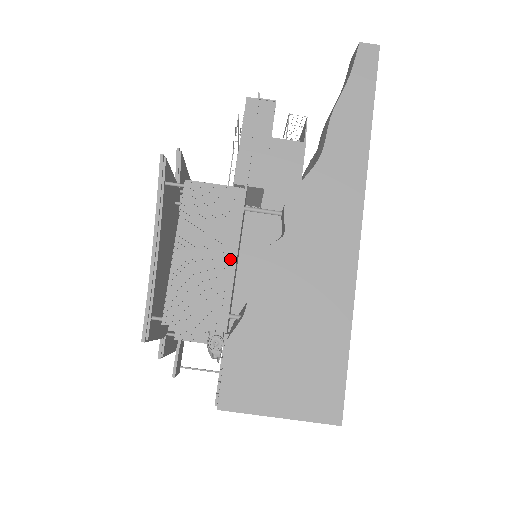
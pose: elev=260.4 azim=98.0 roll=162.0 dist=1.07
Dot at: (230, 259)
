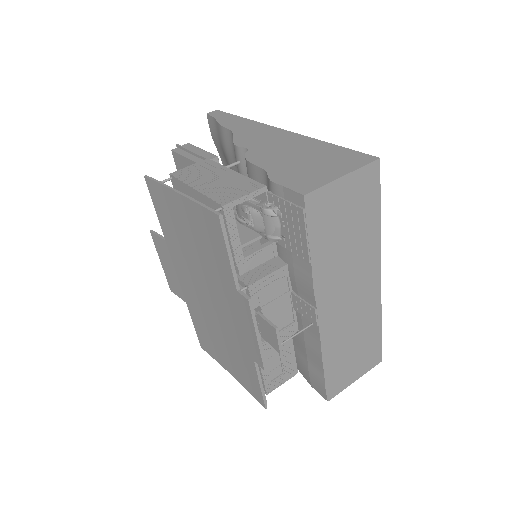
Dot at: (231, 173)
